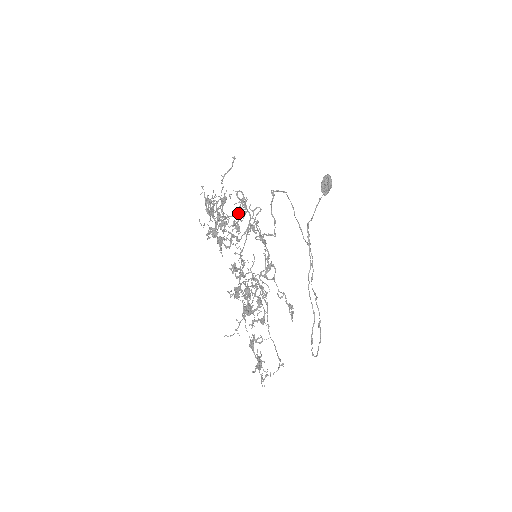
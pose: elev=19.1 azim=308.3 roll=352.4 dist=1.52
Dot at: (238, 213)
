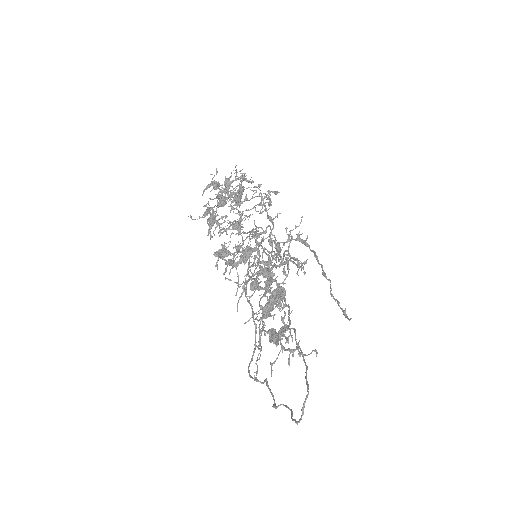
Dot at: occluded
